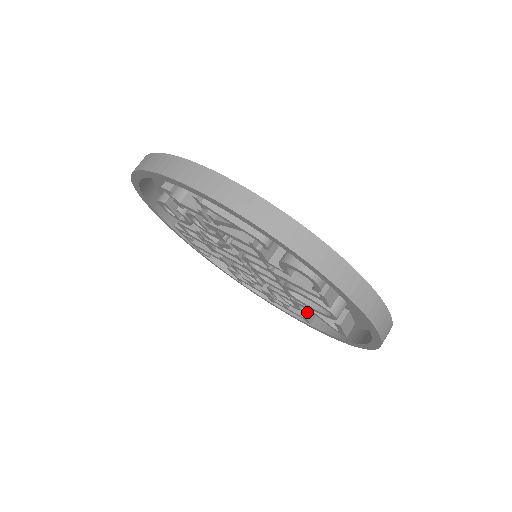
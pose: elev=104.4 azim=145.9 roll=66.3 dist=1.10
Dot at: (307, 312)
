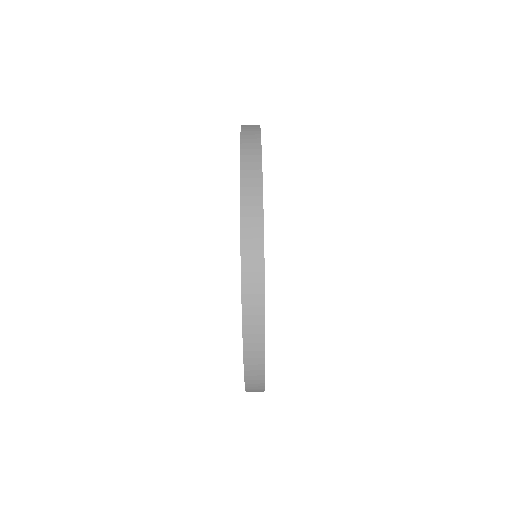
Dot at: occluded
